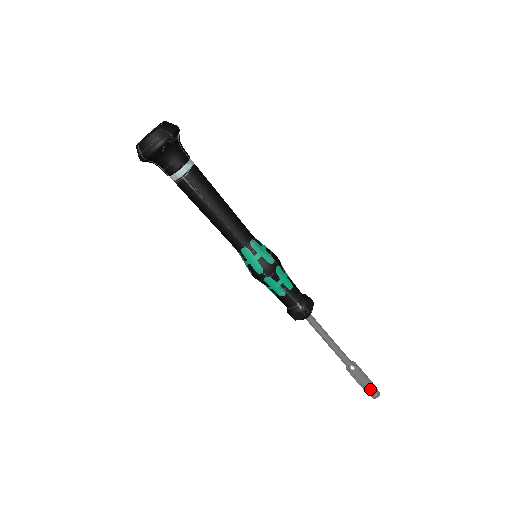
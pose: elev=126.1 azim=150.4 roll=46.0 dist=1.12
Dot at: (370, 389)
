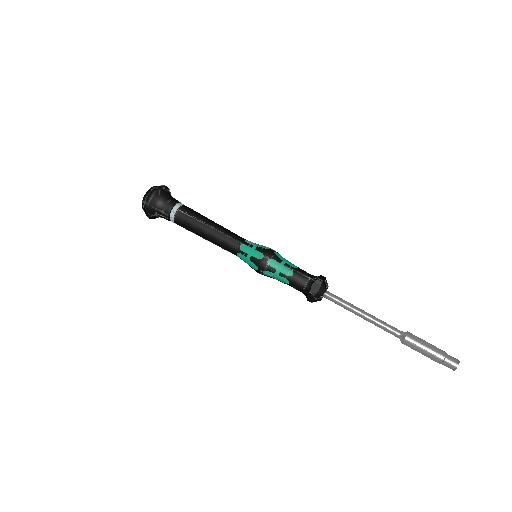
Dot at: (442, 354)
